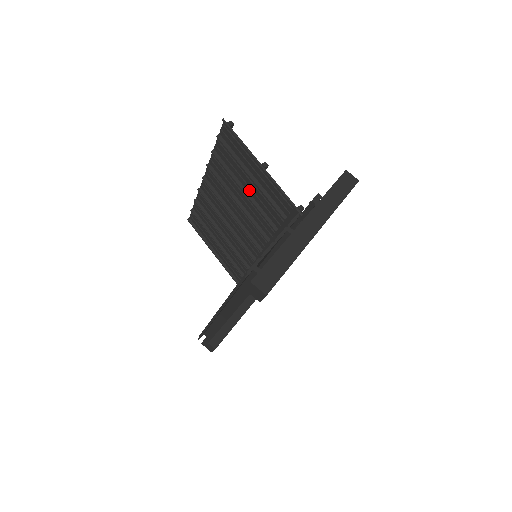
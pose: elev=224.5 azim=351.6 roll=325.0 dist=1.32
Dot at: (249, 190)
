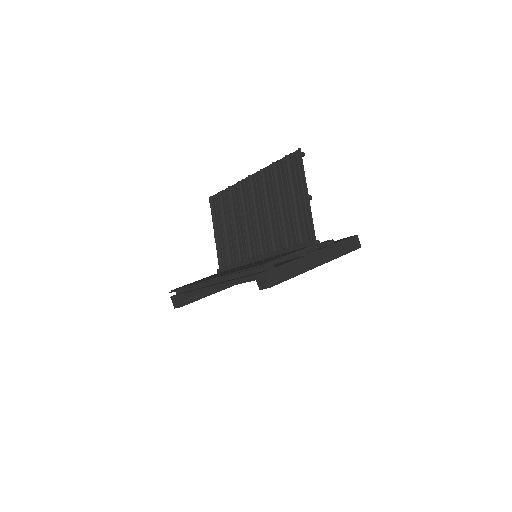
Dot at: (284, 207)
